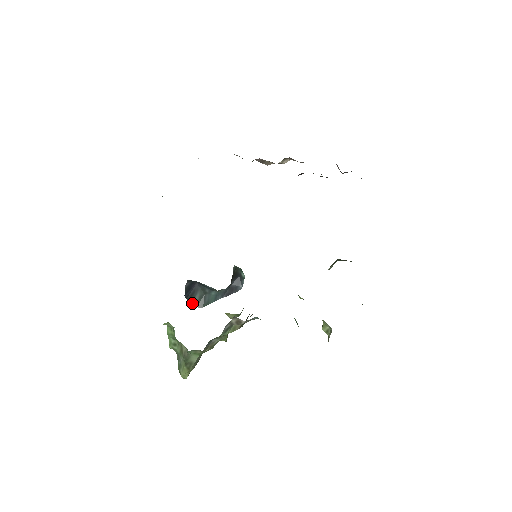
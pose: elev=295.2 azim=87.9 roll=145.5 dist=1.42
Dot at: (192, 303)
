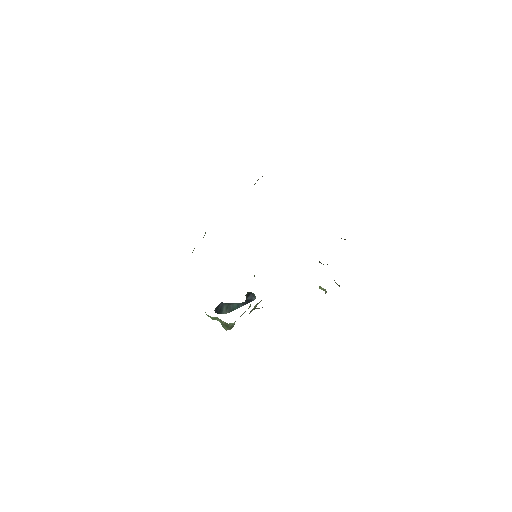
Dot at: (222, 313)
